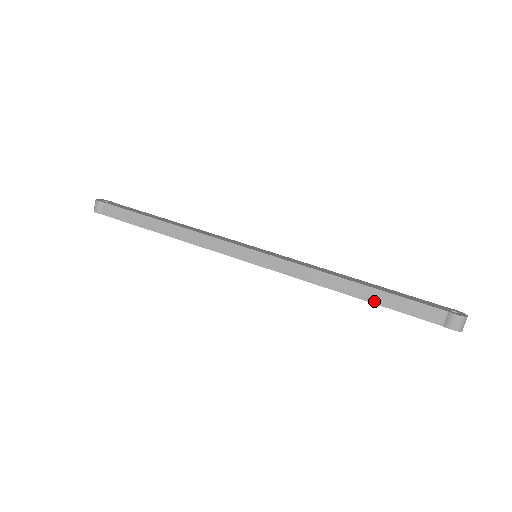
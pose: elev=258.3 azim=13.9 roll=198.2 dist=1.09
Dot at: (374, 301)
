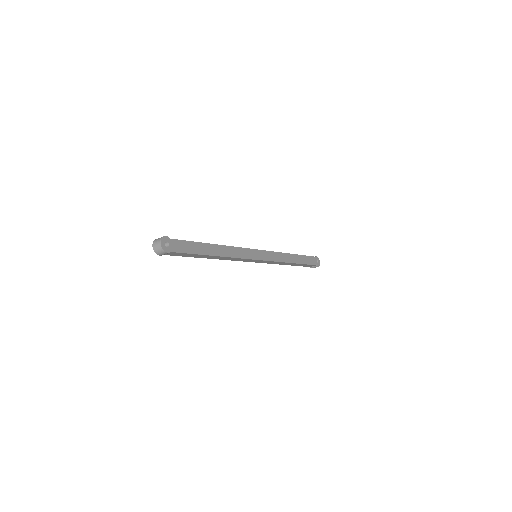
Dot at: (295, 265)
